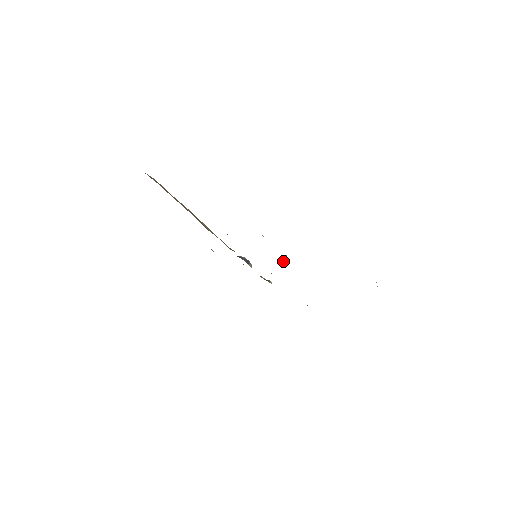
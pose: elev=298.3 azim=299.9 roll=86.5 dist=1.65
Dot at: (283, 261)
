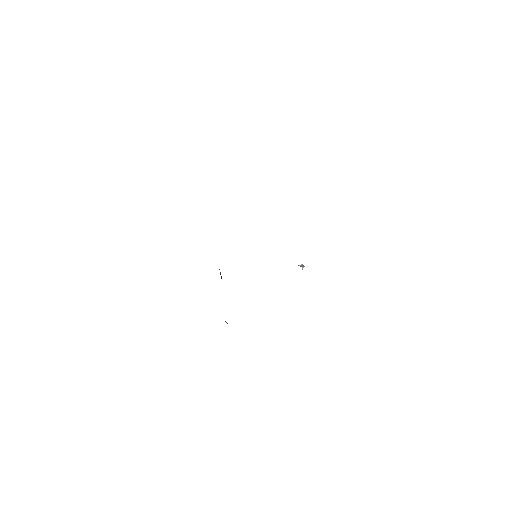
Dot at: occluded
